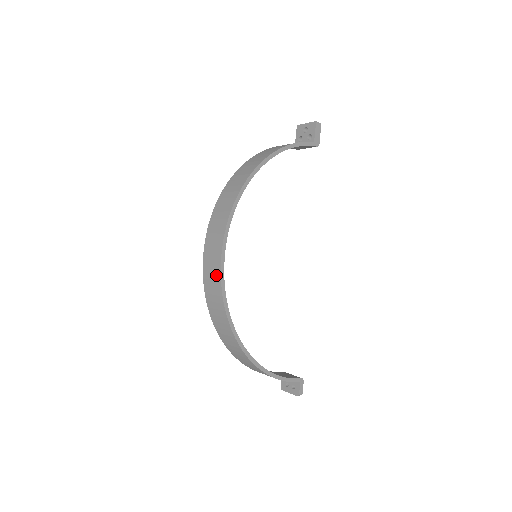
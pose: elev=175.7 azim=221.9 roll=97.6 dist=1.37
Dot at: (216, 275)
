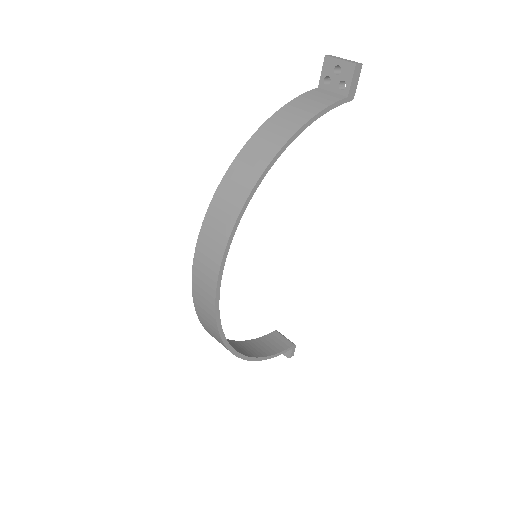
Dot at: (209, 304)
